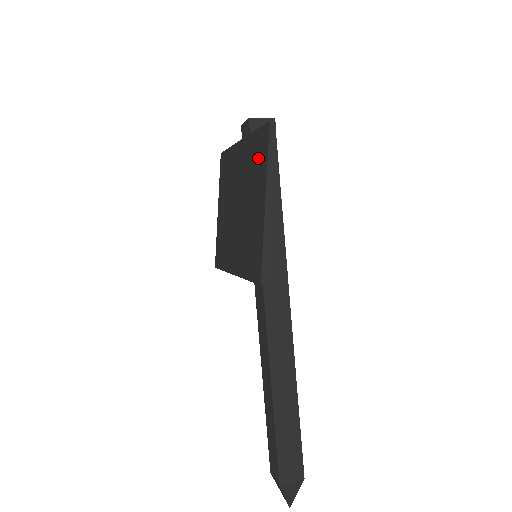
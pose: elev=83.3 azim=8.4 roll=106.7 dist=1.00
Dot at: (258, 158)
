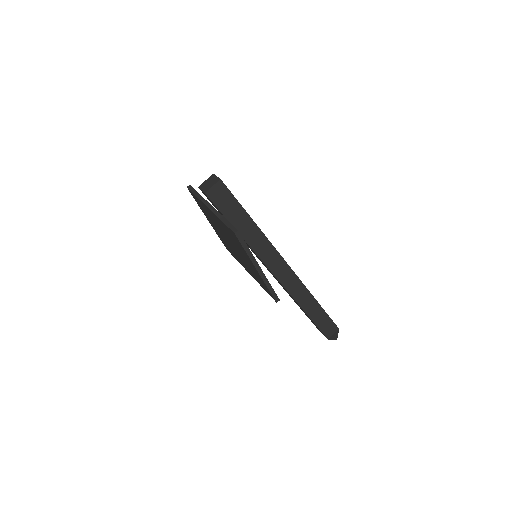
Dot at: (235, 240)
